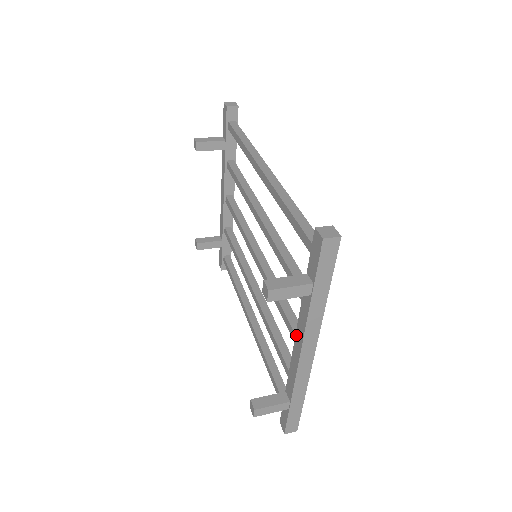
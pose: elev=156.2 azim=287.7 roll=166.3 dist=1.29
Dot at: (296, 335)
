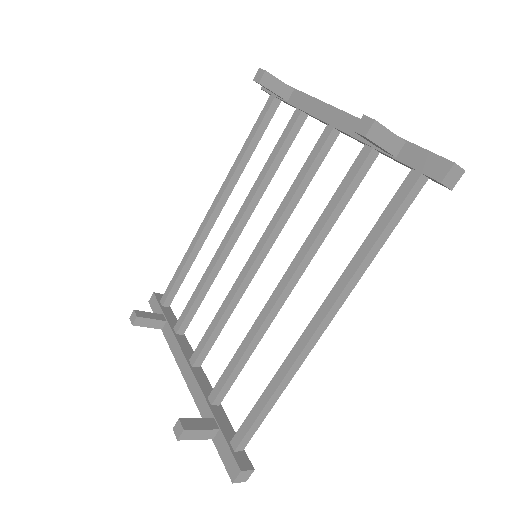
Dot at: (321, 118)
